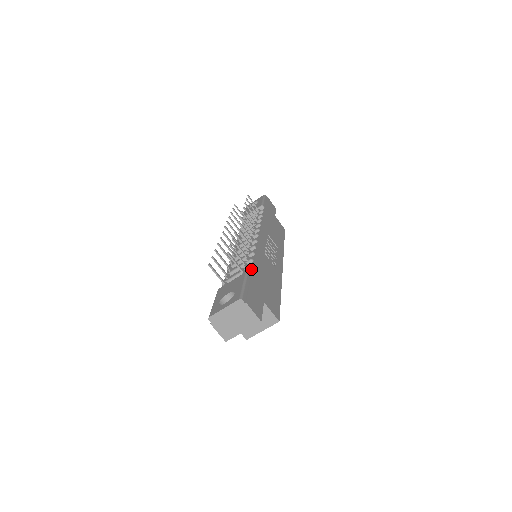
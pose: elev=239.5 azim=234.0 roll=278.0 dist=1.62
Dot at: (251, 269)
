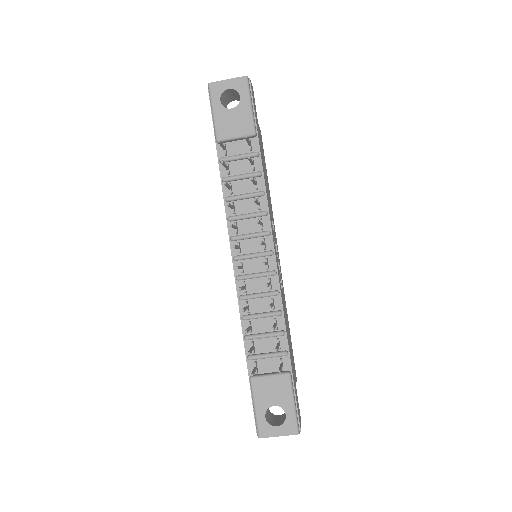
Dot at: (288, 356)
